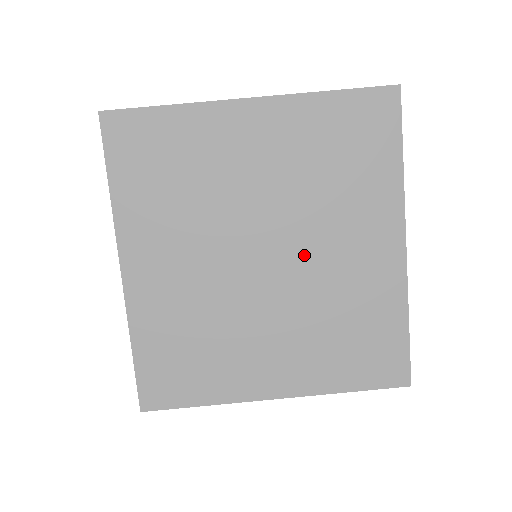
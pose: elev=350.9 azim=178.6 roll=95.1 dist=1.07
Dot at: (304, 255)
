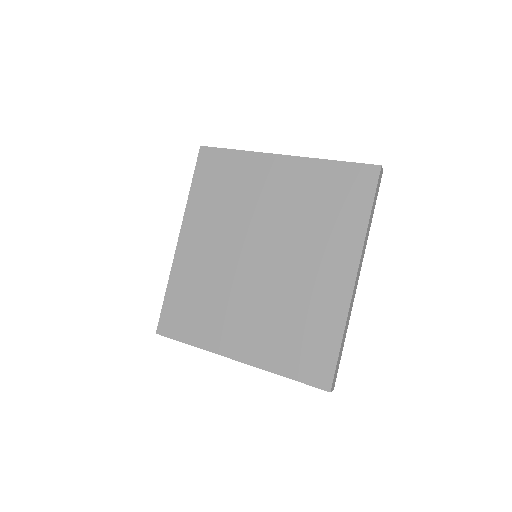
Dot at: (284, 264)
